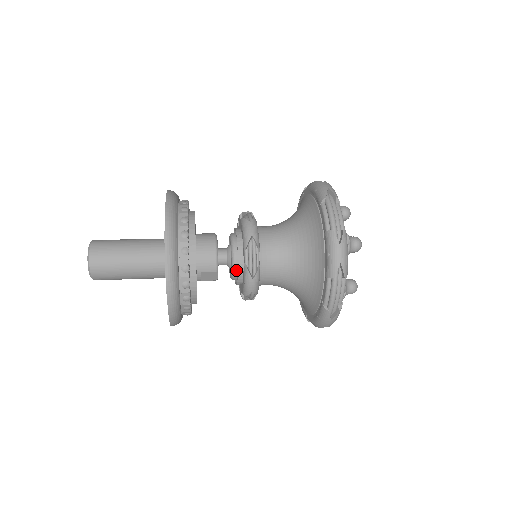
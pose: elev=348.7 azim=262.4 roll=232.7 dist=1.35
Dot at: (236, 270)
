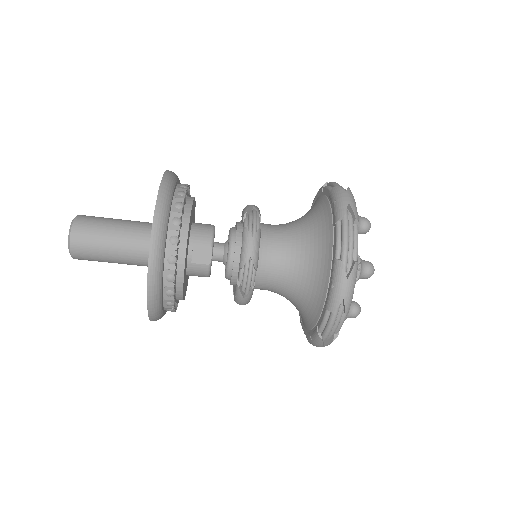
Dot at: (233, 247)
